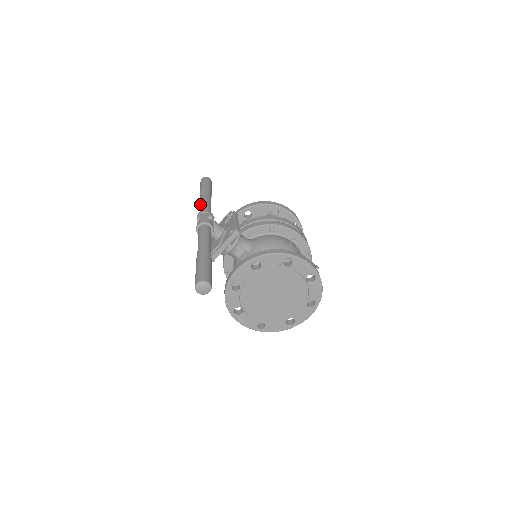
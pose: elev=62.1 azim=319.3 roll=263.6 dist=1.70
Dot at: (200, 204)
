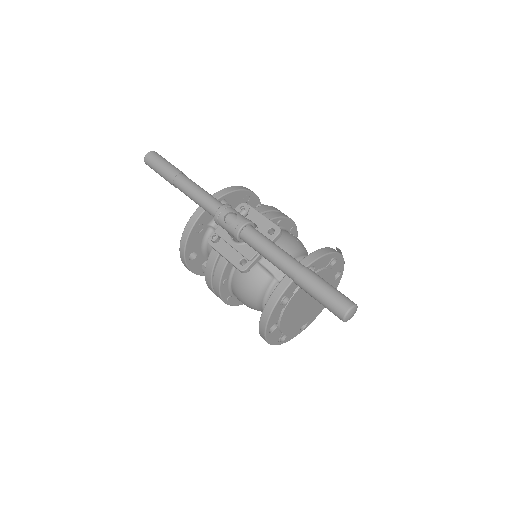
Dot at: (197, 194)
